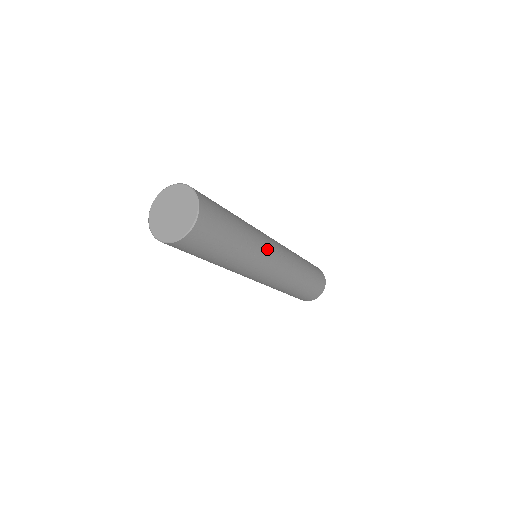
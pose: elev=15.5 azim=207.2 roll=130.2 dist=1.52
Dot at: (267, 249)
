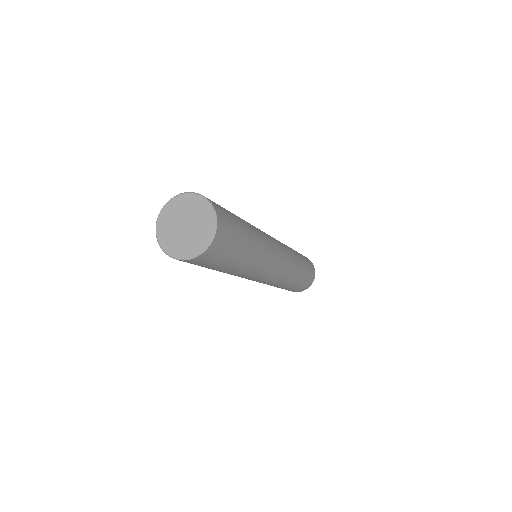
Dot at: (264, 233)
